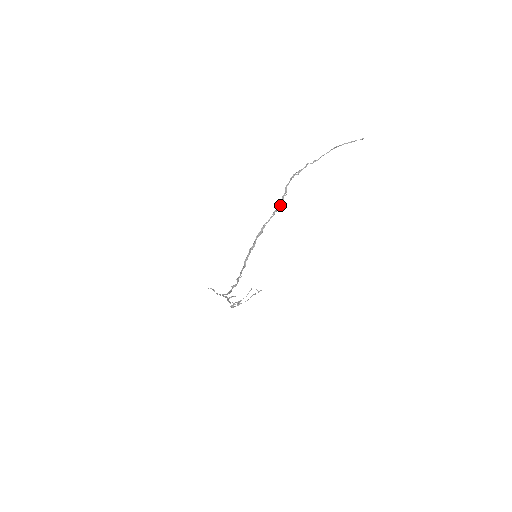
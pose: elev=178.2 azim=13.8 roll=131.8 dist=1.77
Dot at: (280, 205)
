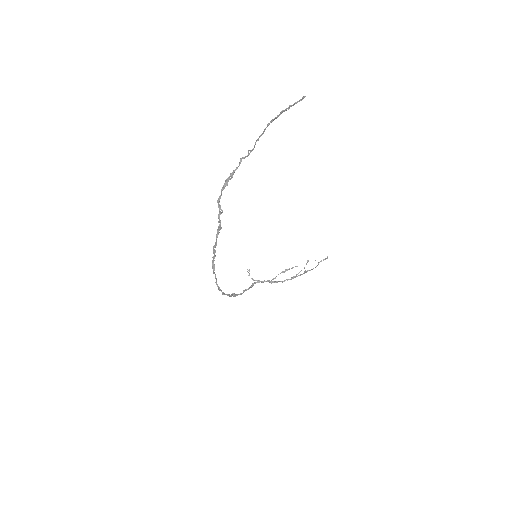
Dot at: (219, 226)
